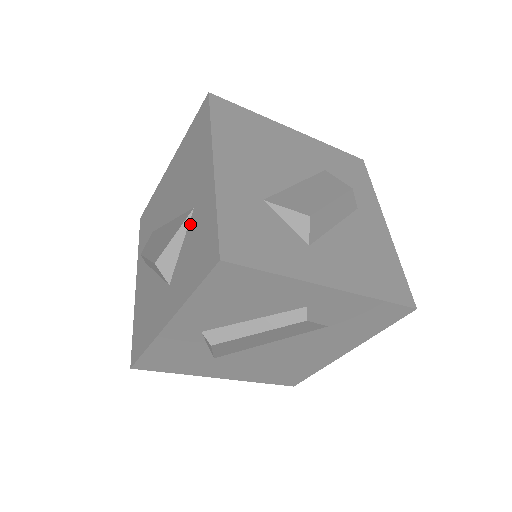
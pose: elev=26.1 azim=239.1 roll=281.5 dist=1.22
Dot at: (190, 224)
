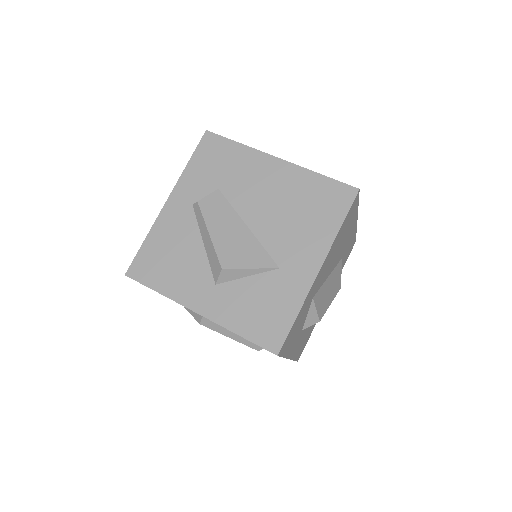
Dot at: (268, 275)
